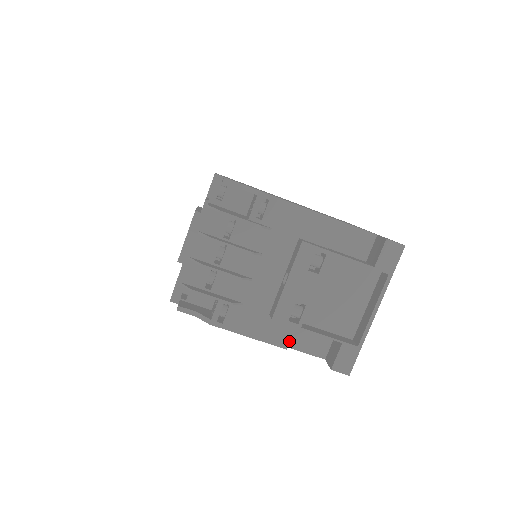
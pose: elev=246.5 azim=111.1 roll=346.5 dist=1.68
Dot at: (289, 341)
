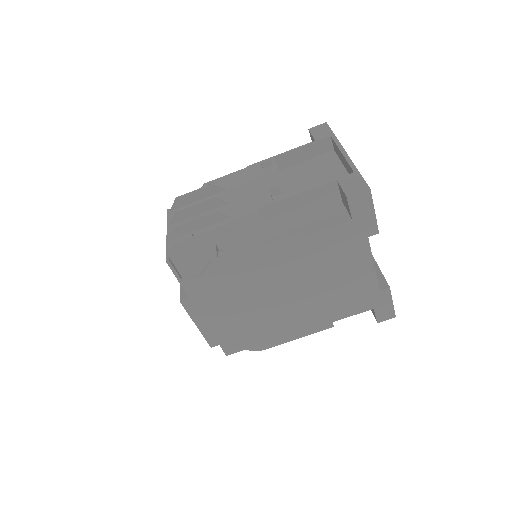
Dot at: (297, 225)
